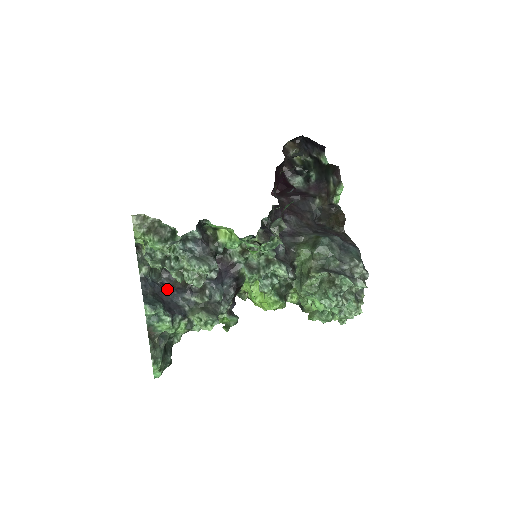
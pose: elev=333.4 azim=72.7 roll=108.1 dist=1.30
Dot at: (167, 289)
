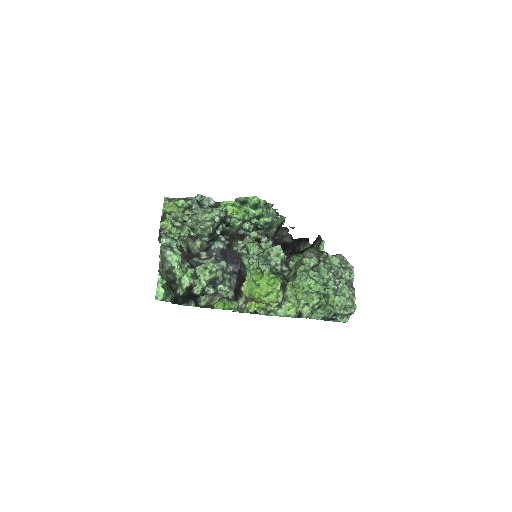
Dot at: occluded
